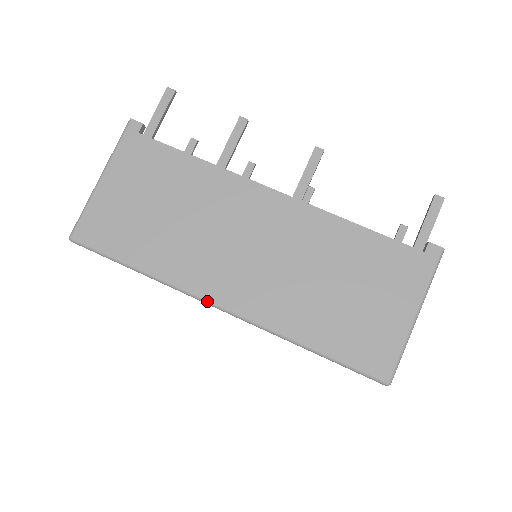
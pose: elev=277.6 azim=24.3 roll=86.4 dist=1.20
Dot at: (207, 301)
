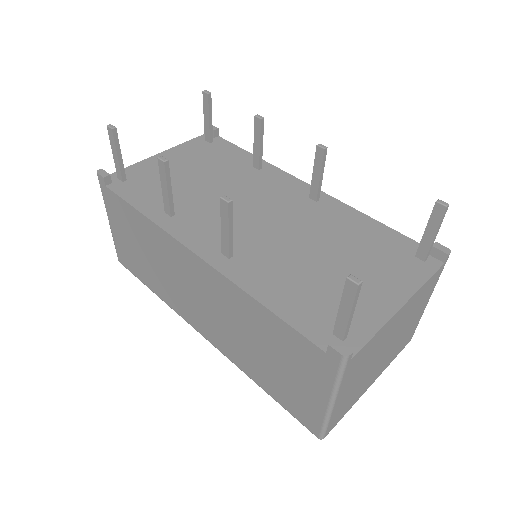
Dot at: (194, 328)
